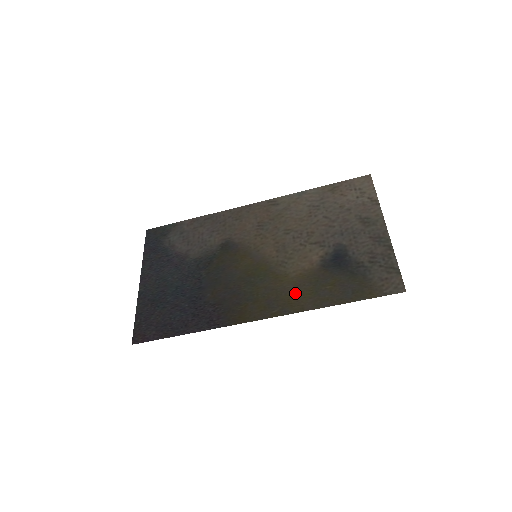
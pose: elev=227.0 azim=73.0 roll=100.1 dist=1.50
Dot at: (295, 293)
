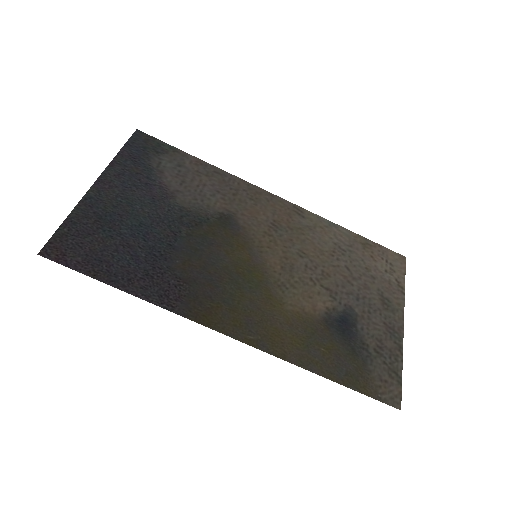
Dot at: (283, 331)
